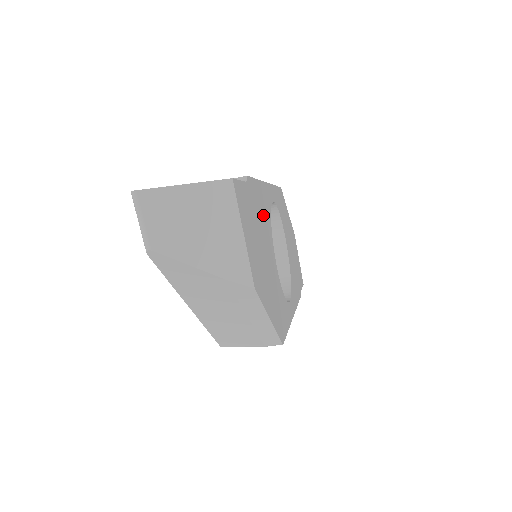
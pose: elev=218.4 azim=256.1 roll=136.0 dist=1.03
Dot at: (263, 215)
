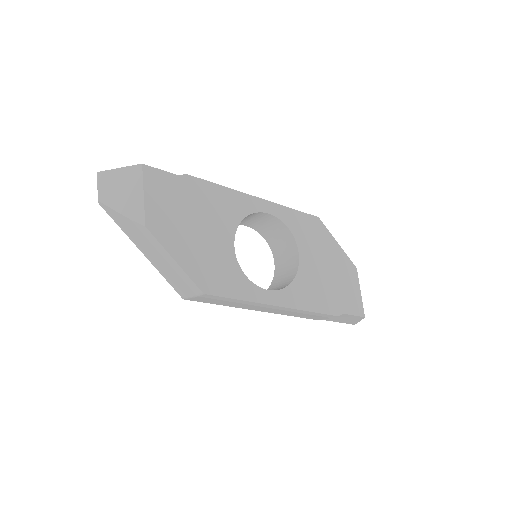
Dot at: (216, 207)
